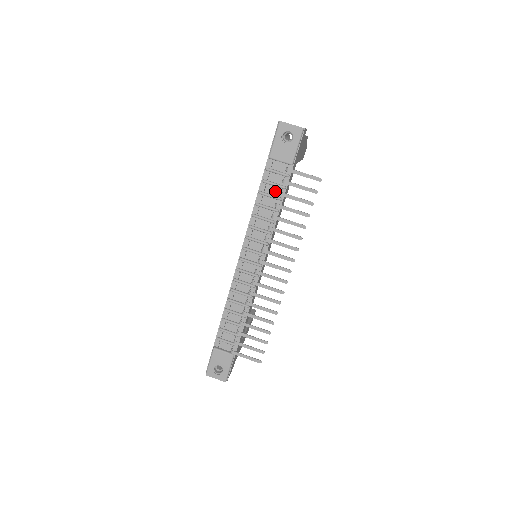
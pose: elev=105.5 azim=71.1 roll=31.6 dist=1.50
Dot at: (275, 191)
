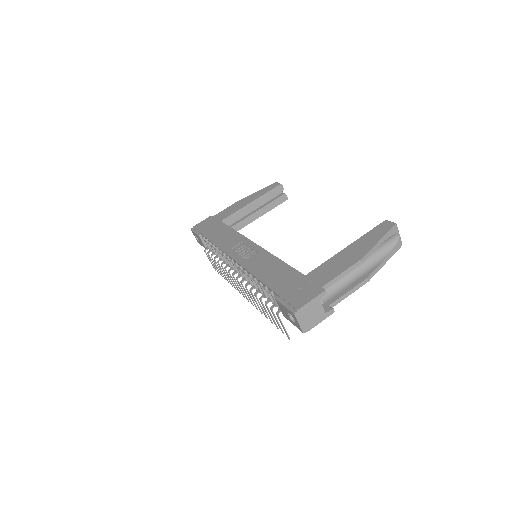
Dot at: occluded
